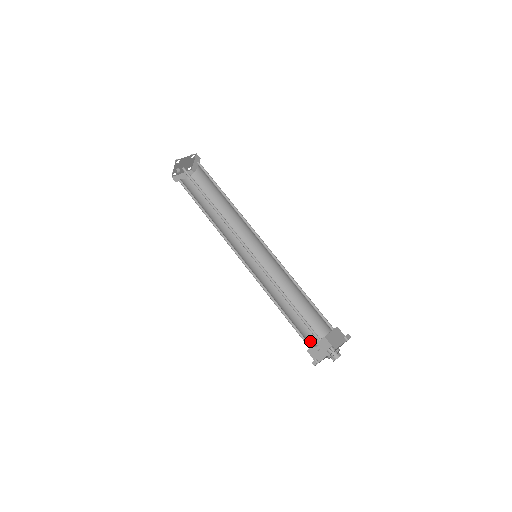
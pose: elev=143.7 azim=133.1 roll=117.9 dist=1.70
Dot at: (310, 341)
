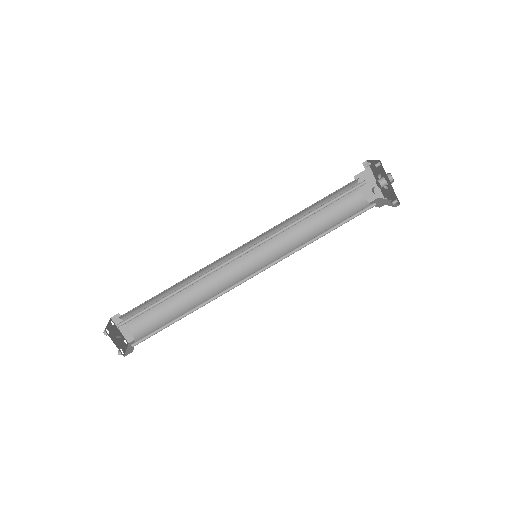
Dot at: (369, 208)
